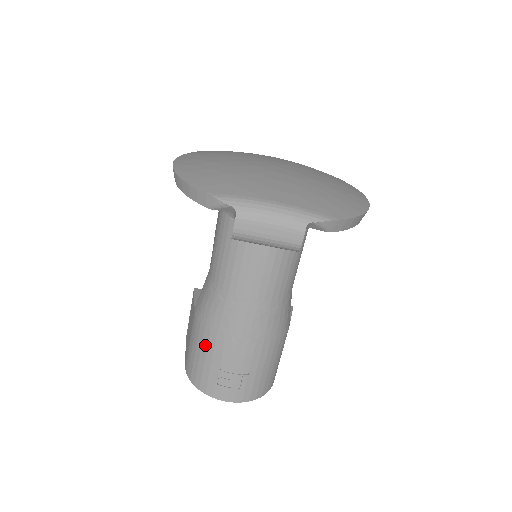
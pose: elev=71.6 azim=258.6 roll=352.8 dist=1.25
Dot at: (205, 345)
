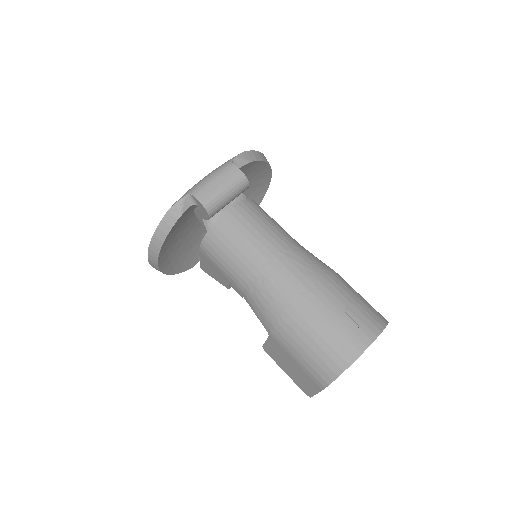
Dot at: (299, 330)
